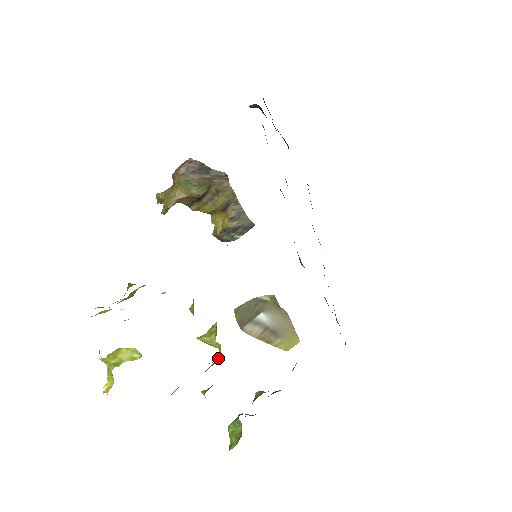
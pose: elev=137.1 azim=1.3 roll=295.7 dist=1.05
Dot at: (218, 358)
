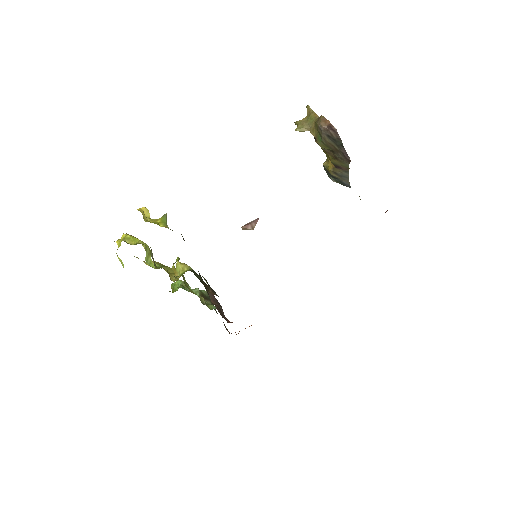
Dot at: (175, 279)
